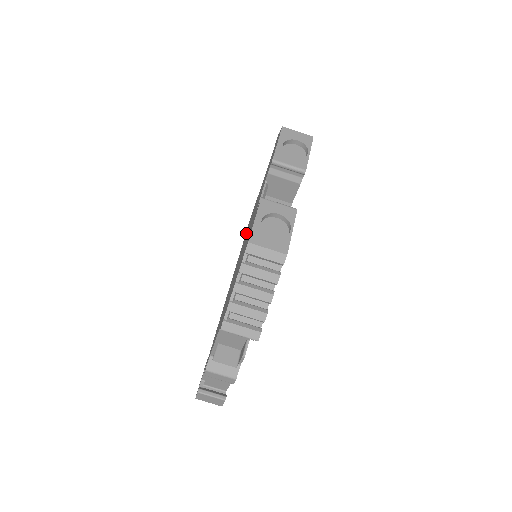
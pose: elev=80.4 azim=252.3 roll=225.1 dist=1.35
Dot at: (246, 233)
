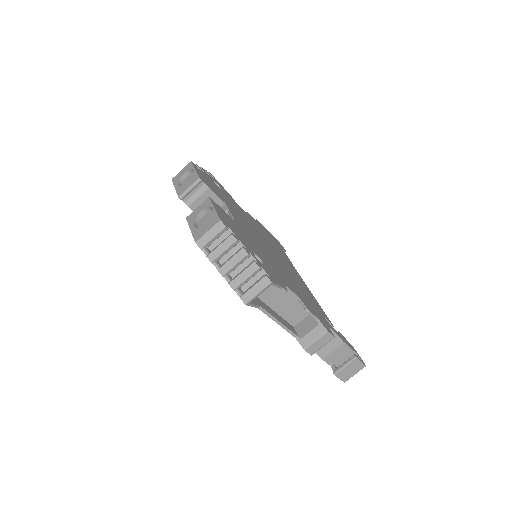
Dot at: occluded
